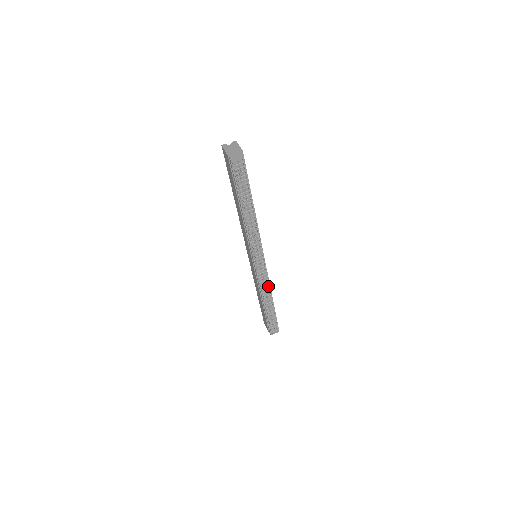
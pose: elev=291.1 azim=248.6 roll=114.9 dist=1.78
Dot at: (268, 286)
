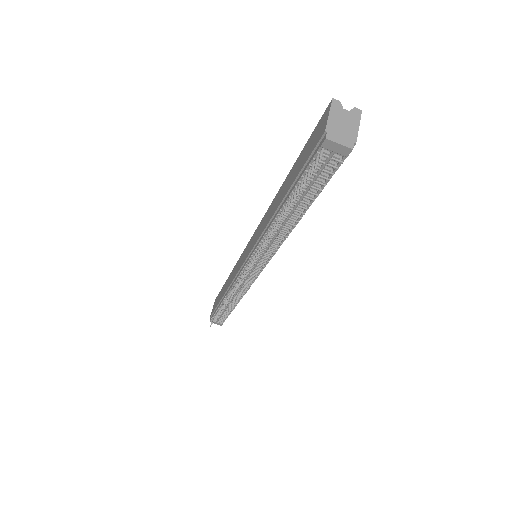
Dot at: (243, 291)
